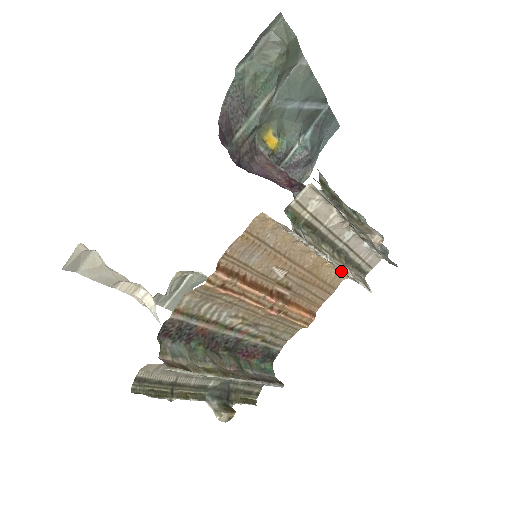
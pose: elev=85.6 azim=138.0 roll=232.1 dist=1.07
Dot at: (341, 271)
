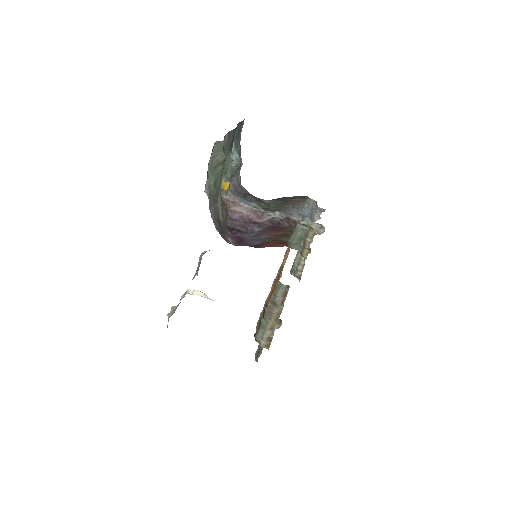
Dot at: occluded
